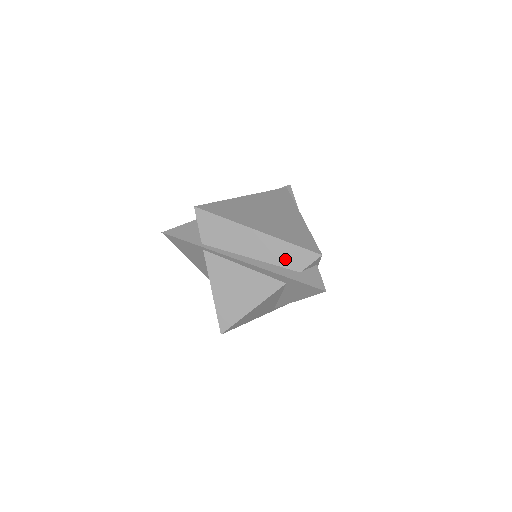
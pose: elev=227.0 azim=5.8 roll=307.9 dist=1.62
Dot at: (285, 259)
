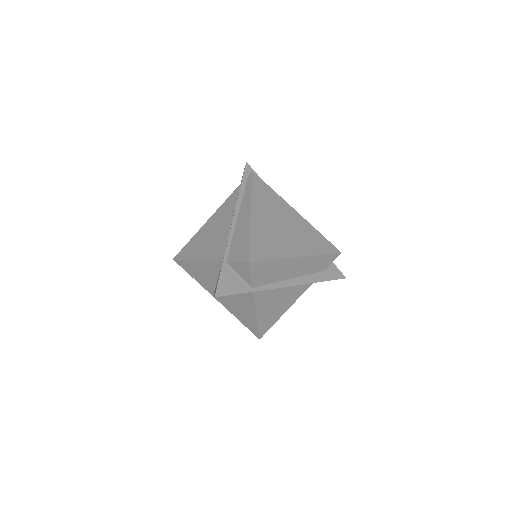
Dot at: (316, 267)
